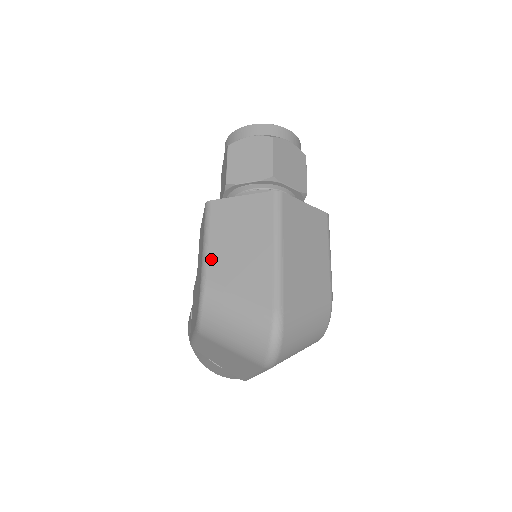
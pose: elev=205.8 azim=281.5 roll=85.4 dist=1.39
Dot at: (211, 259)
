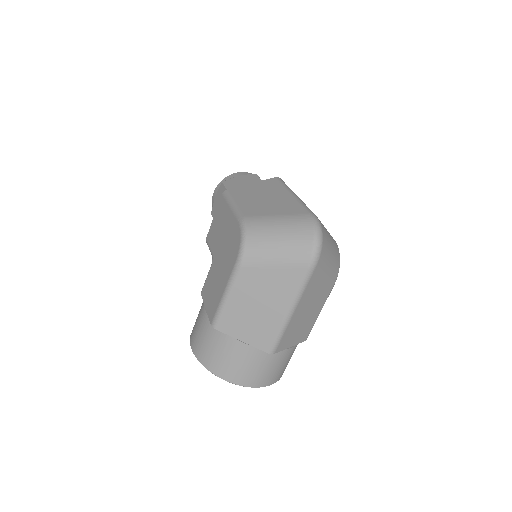
Dot at: (243, 208)
